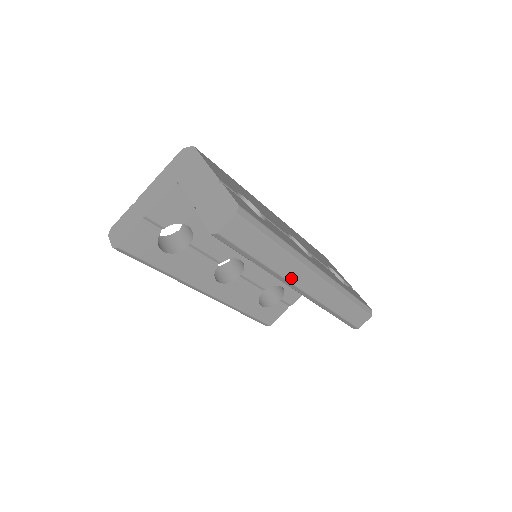
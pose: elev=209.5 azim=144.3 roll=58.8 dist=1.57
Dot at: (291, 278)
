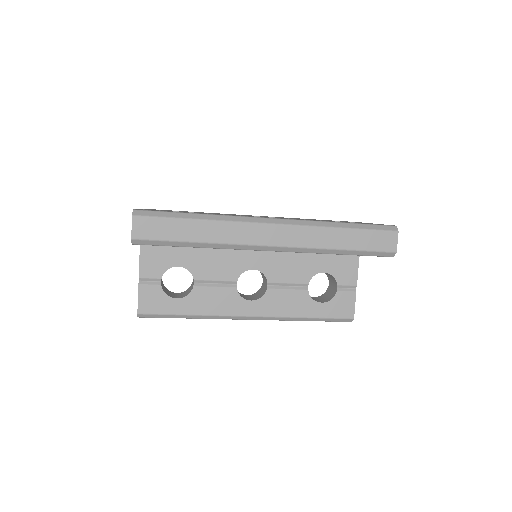
Dot at: (243, 241)
